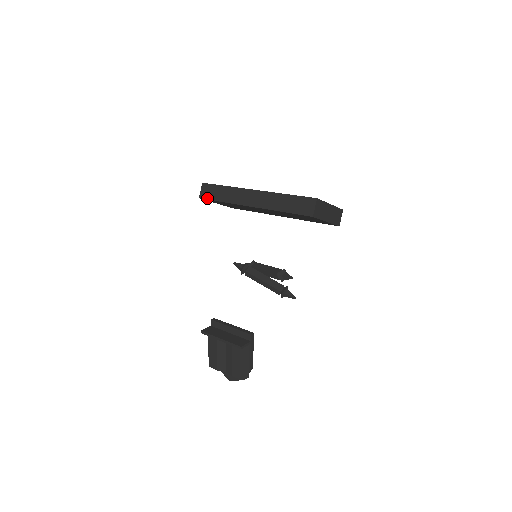
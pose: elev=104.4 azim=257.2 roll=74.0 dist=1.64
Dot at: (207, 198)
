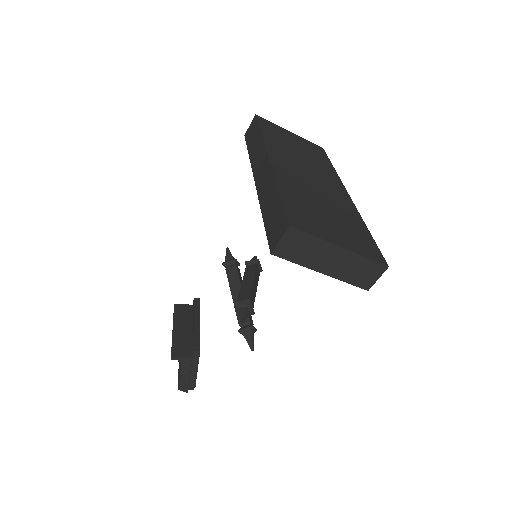
Dot at: (246, 140)
